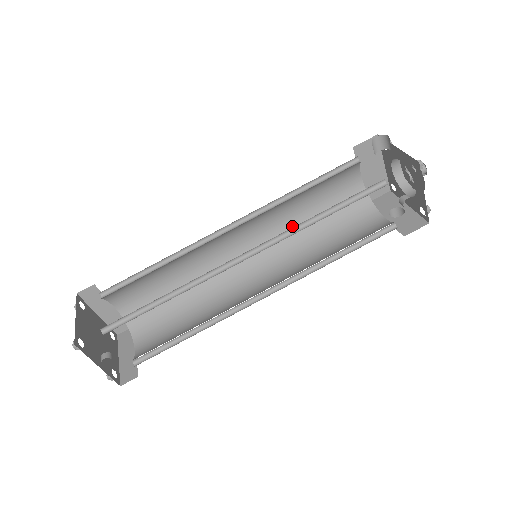
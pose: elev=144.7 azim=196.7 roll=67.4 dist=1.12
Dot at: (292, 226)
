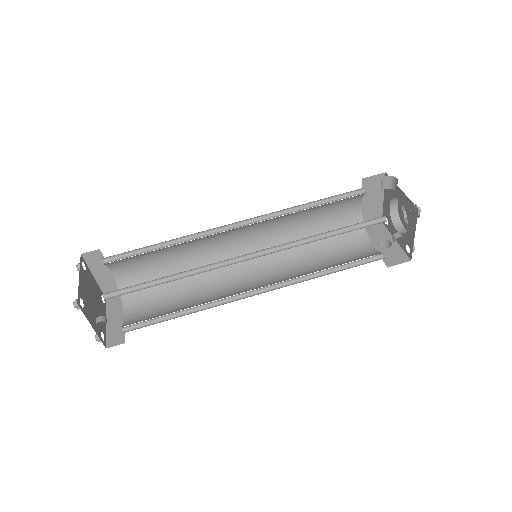
Dot at: (291, 235)
